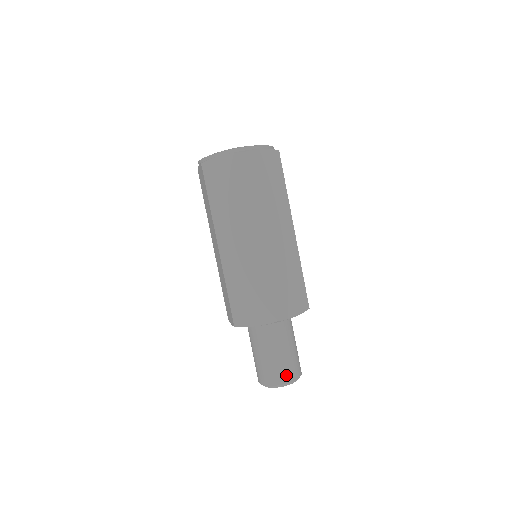
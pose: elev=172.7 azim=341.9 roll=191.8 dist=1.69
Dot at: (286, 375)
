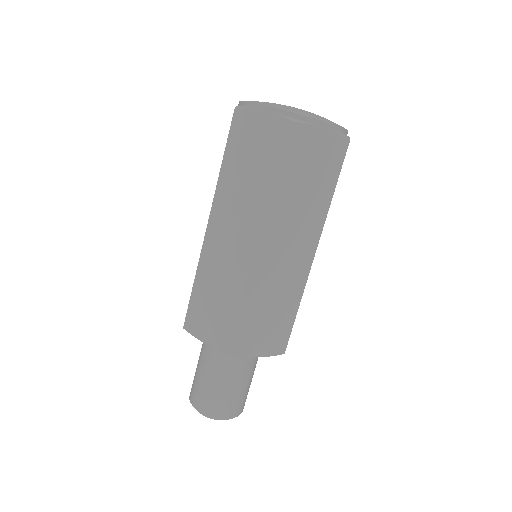
Dot at: (218, 410)
